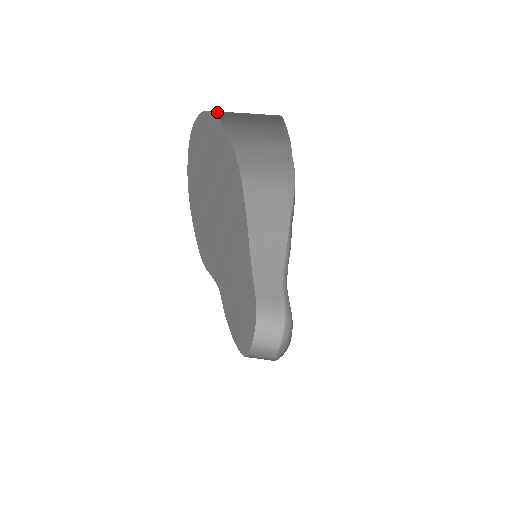
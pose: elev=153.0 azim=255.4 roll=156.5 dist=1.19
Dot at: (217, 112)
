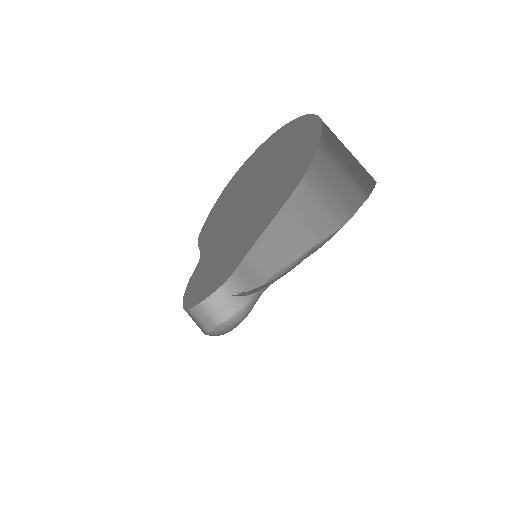
Dot at: occluded
